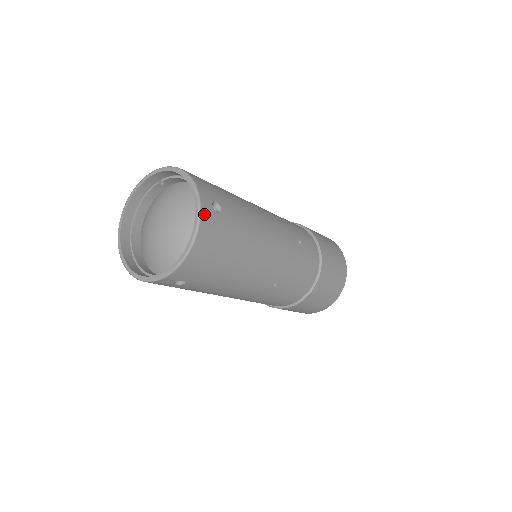
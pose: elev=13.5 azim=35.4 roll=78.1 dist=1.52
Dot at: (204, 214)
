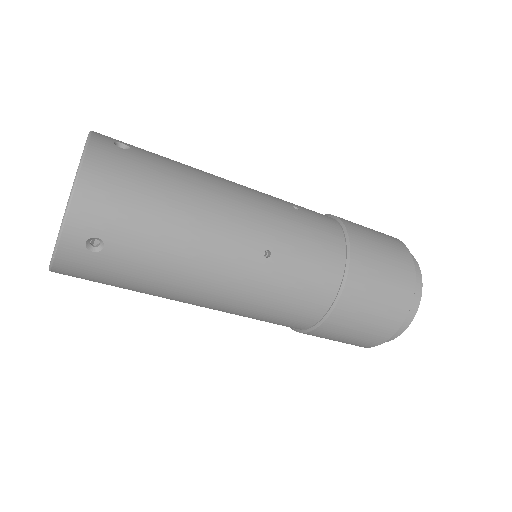
Dot at: (95, 143)
